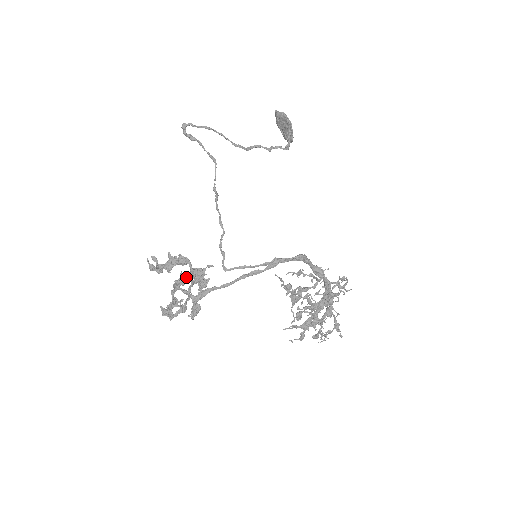
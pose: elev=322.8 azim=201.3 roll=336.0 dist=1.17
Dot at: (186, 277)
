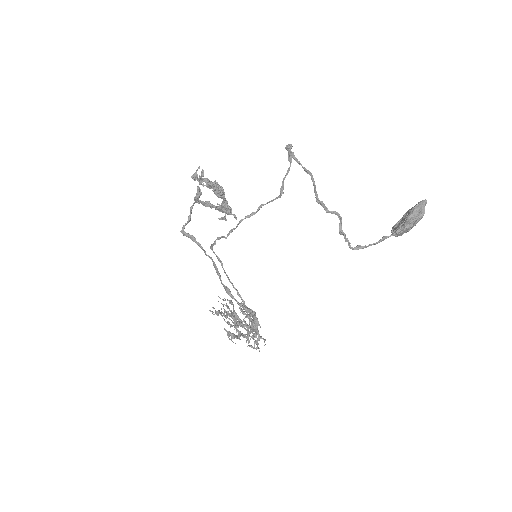
Dot at: (224, 196)
